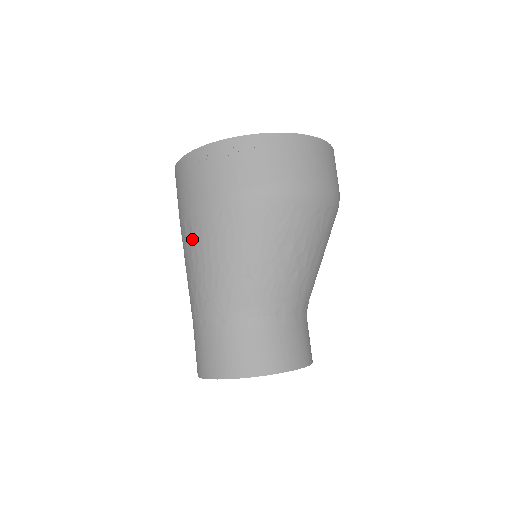
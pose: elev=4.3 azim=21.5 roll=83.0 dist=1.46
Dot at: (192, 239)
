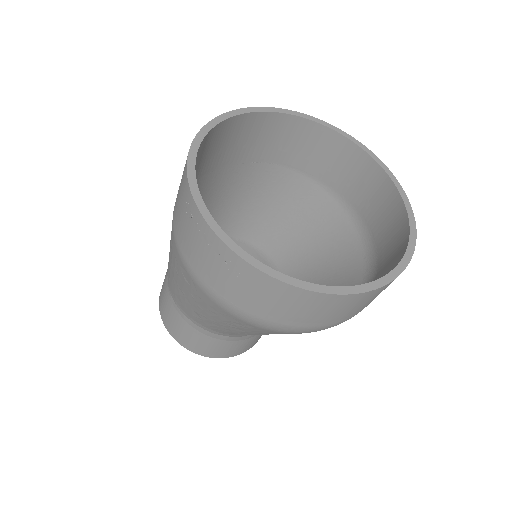
Dot at: occluded
